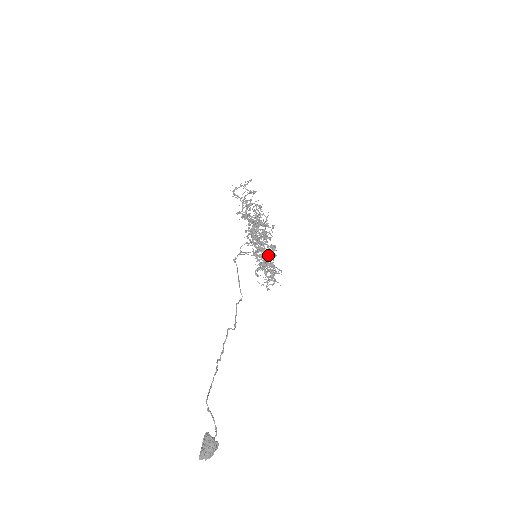
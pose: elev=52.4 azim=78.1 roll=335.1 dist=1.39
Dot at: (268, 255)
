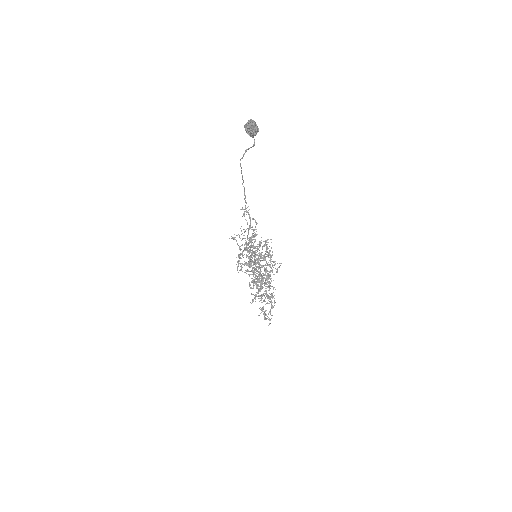
Dot at: (264, 291)
